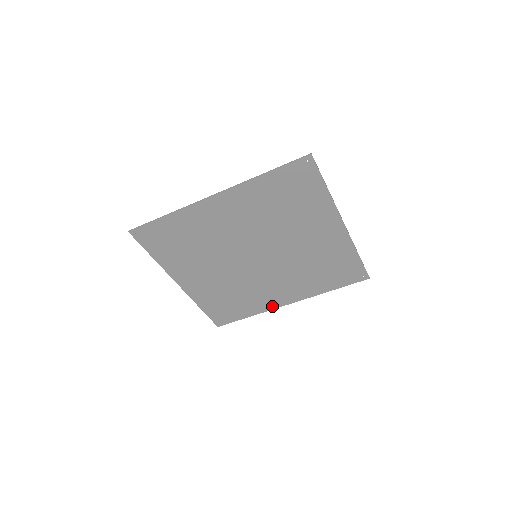
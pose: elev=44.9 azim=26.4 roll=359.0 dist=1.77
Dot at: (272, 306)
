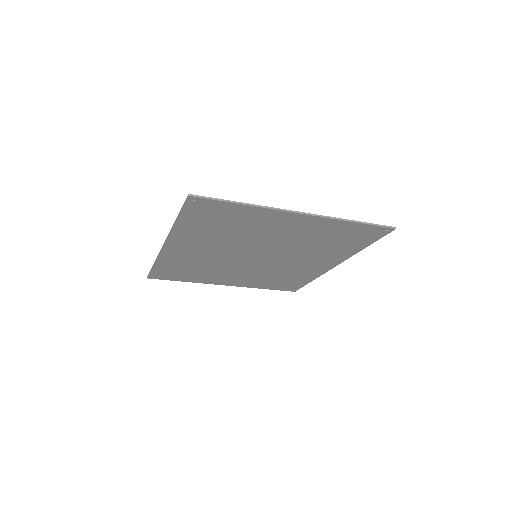
Dot at: (322, 271)
